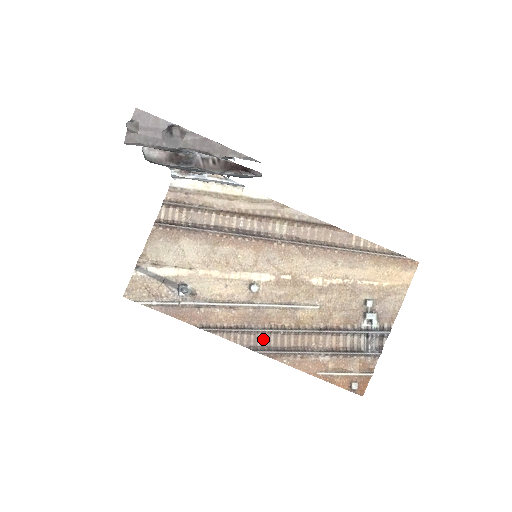
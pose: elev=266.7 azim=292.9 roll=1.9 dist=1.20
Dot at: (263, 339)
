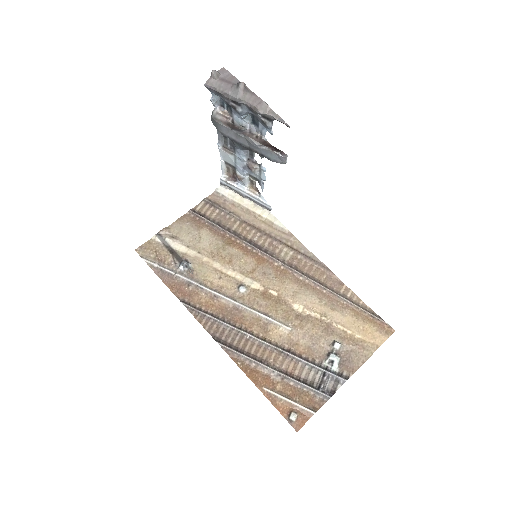
Dot at: (229, 335)
